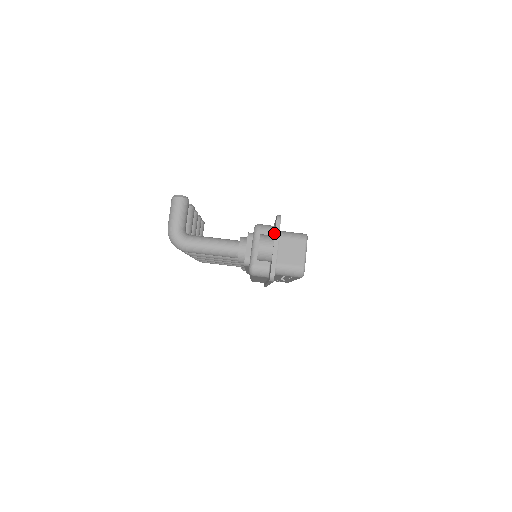
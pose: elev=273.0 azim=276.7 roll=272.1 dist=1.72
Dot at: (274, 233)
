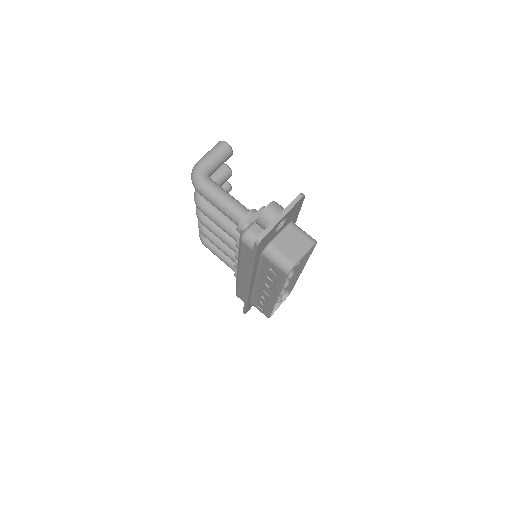
Dot at: occluded
